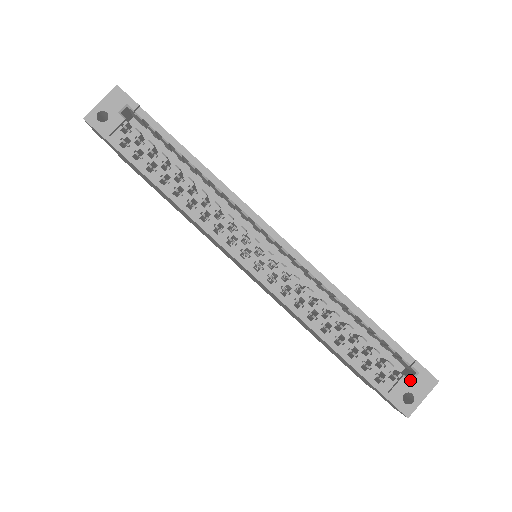
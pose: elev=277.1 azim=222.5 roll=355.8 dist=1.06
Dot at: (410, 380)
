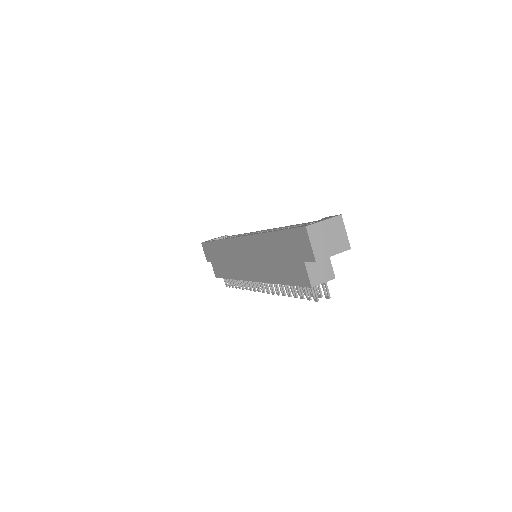
Dot at: occluded
